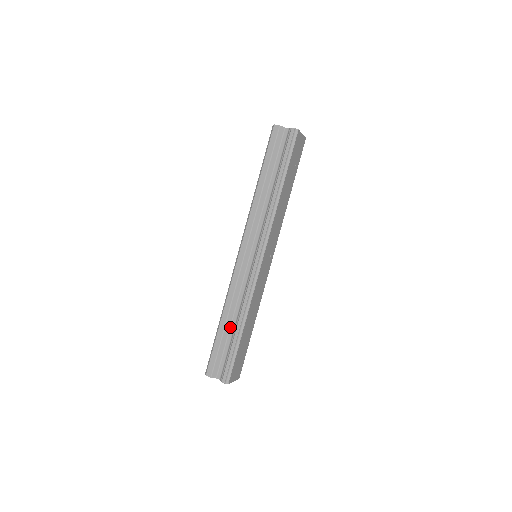
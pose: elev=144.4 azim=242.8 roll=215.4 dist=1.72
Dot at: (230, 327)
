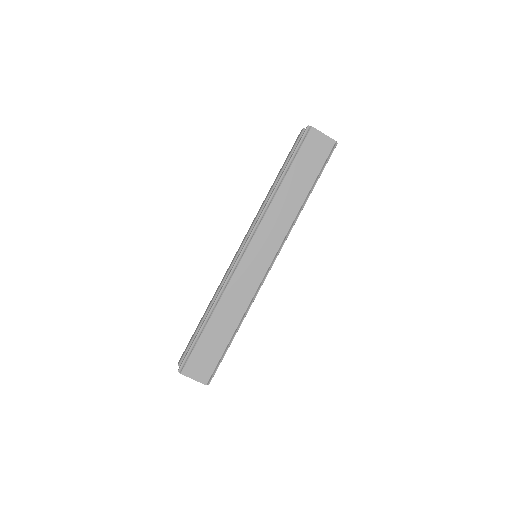
Dot at: occluded
